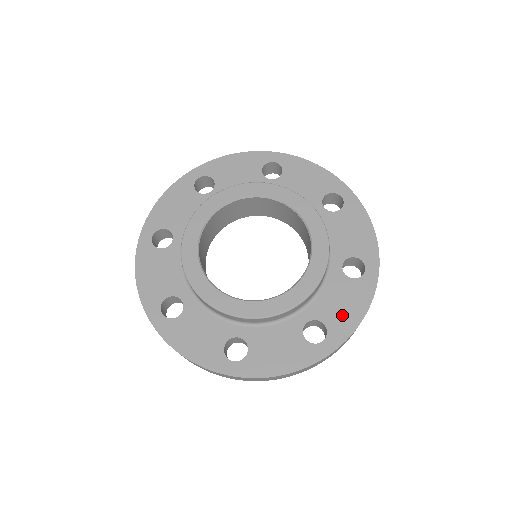
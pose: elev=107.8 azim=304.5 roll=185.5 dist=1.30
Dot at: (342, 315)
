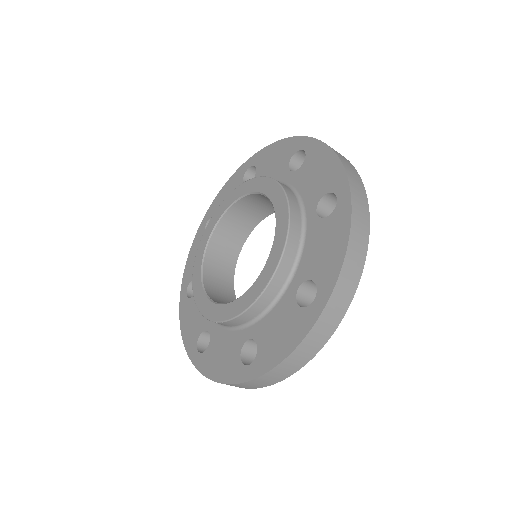
Dot at: (325, 175)
